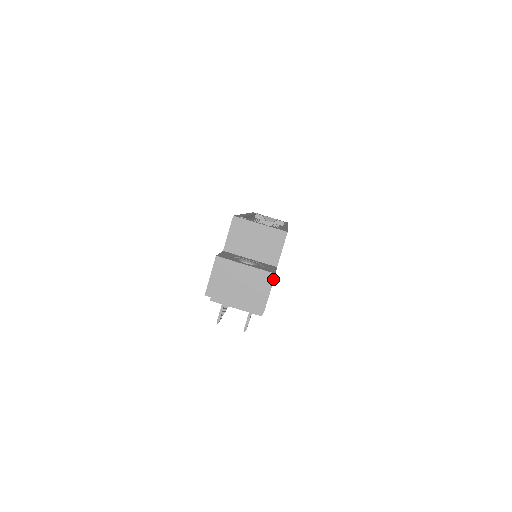
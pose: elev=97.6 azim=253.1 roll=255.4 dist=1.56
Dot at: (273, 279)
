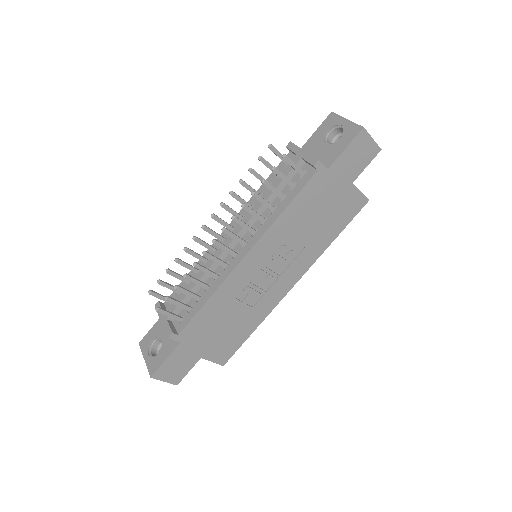
Dot at: occluded
